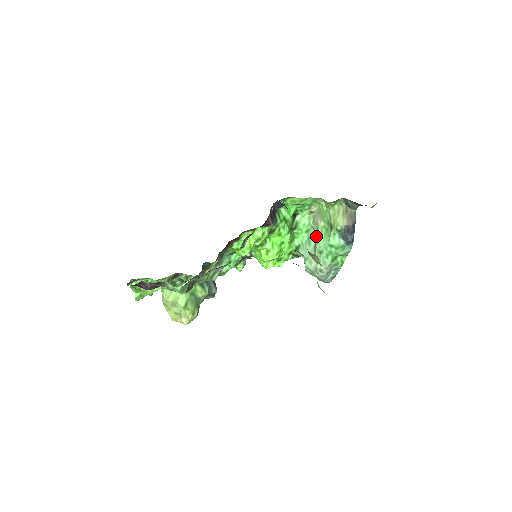
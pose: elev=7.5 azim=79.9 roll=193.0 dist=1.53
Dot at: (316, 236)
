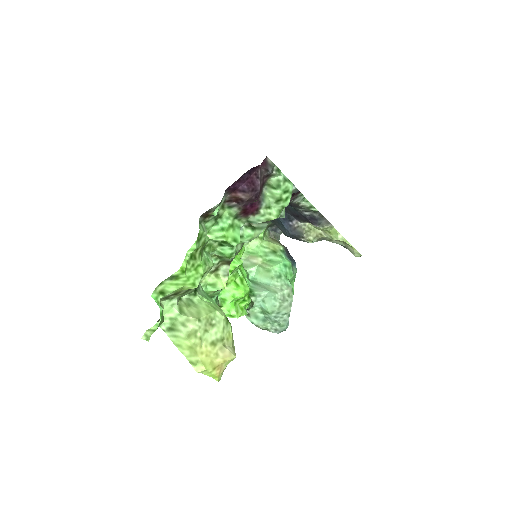
Dot at: (264, 268)
